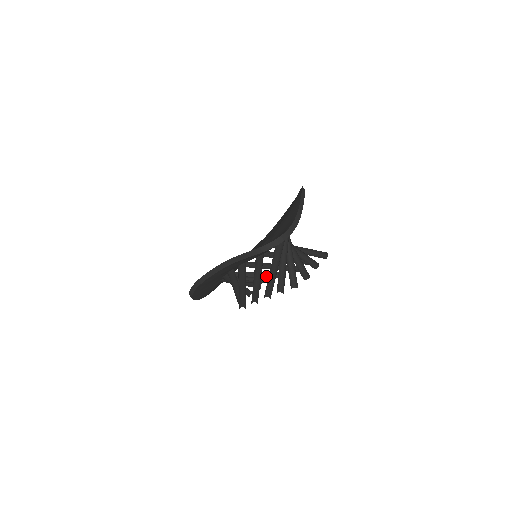
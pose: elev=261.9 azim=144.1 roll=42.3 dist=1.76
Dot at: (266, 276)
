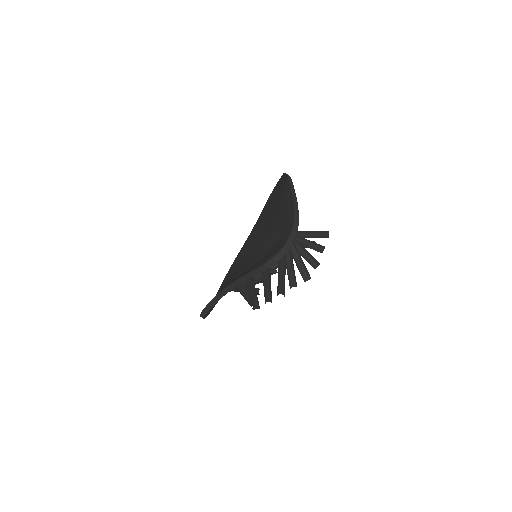
Dot at: occluded
